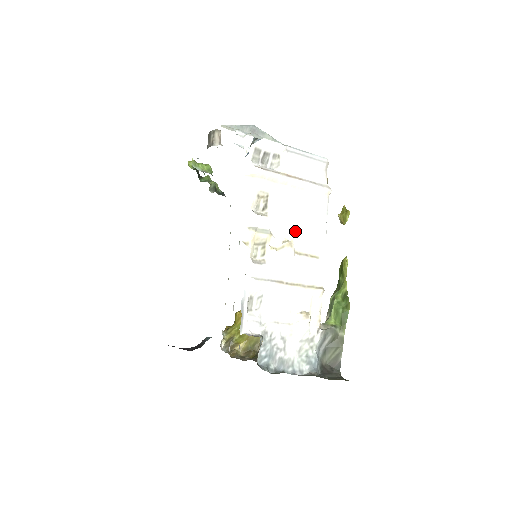
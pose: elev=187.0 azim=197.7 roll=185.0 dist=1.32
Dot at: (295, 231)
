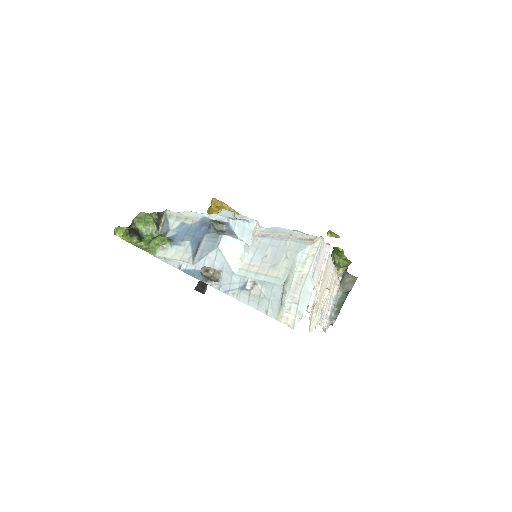
Dot at: (325, 284)
